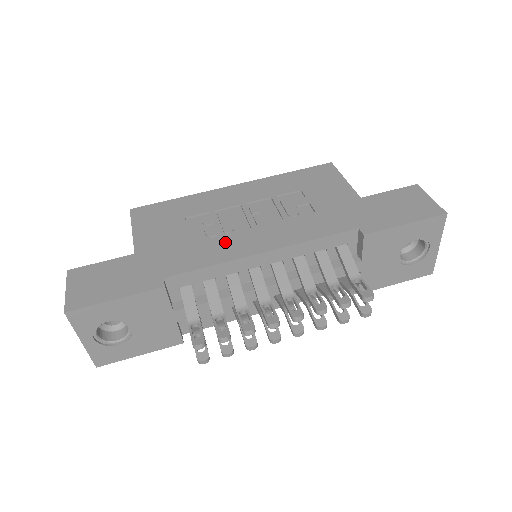
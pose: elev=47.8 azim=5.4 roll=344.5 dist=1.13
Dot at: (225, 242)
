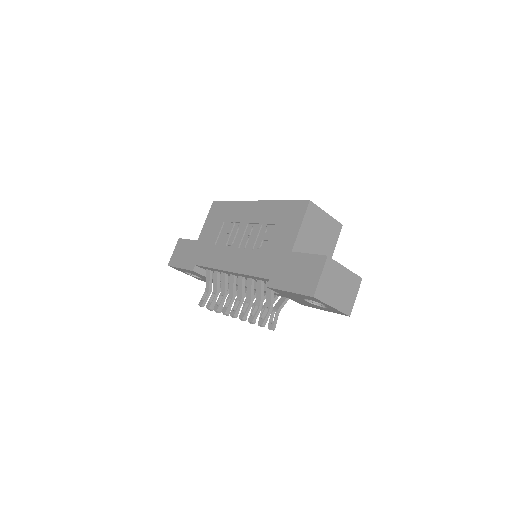
Dot at: (223, 253)
